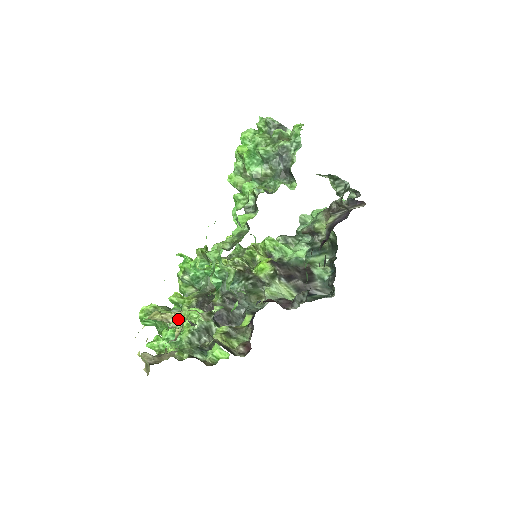
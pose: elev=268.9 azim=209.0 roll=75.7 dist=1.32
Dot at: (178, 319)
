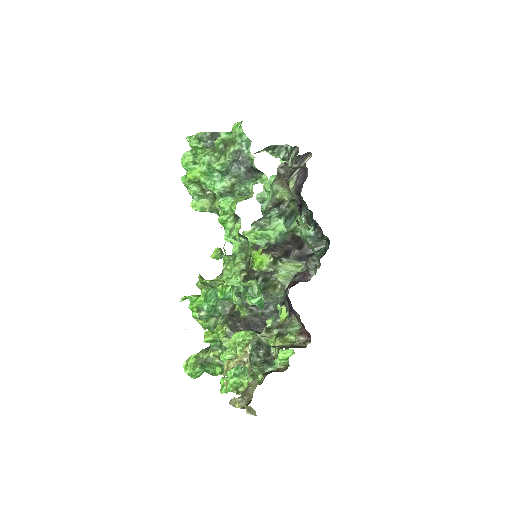
Dot at: (227, 352)
